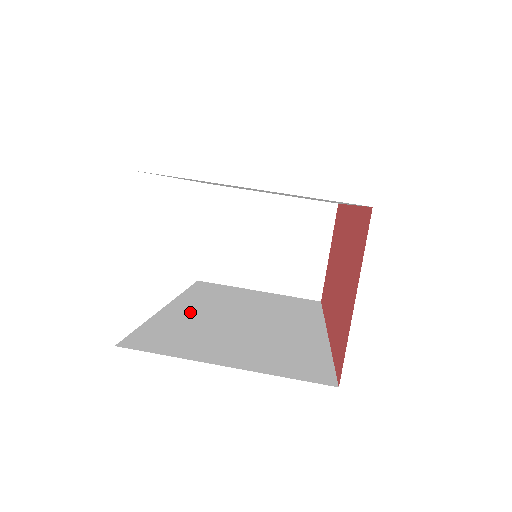
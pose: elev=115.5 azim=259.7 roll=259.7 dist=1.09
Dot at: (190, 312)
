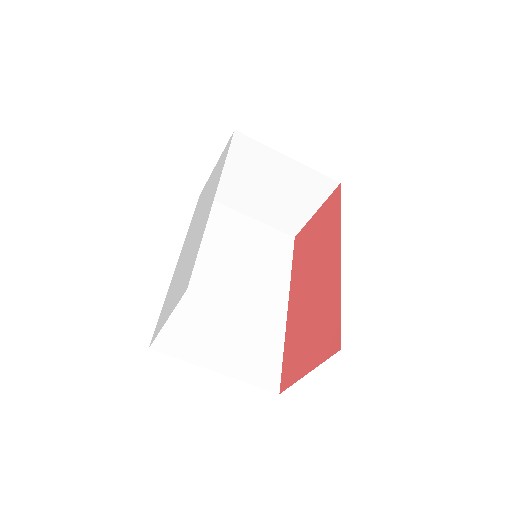
Dot at: (195, 277)
